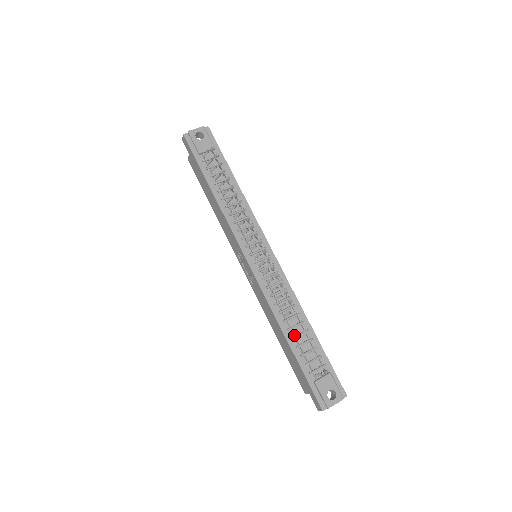
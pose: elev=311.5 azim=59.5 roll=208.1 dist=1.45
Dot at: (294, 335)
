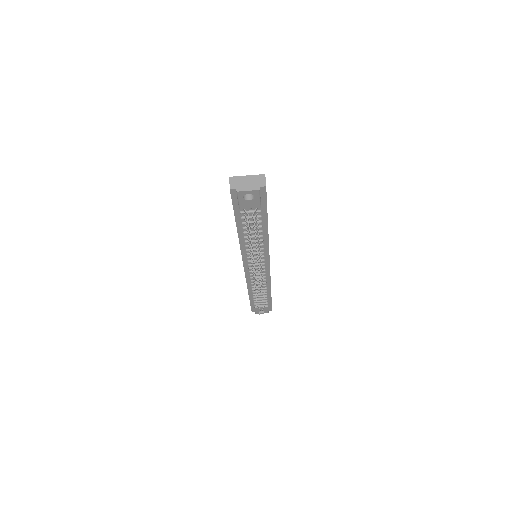
Dot at: (255, 293)
